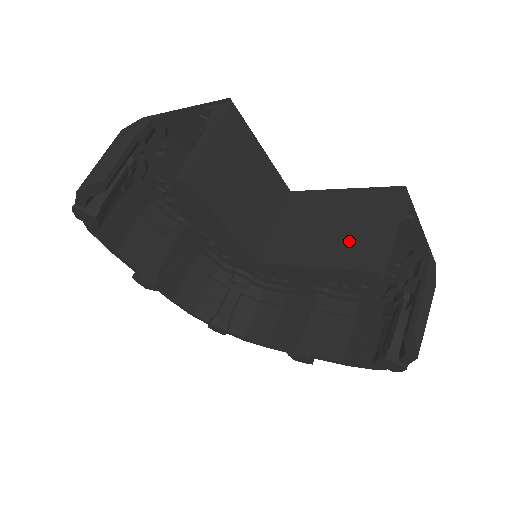
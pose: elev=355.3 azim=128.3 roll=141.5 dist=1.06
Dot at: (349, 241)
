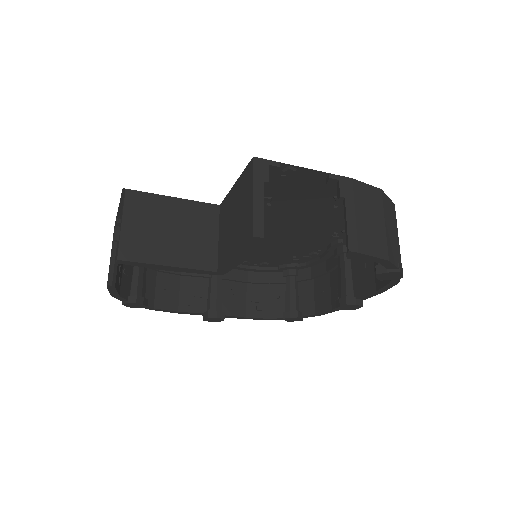
Dot at: (241, 223)
